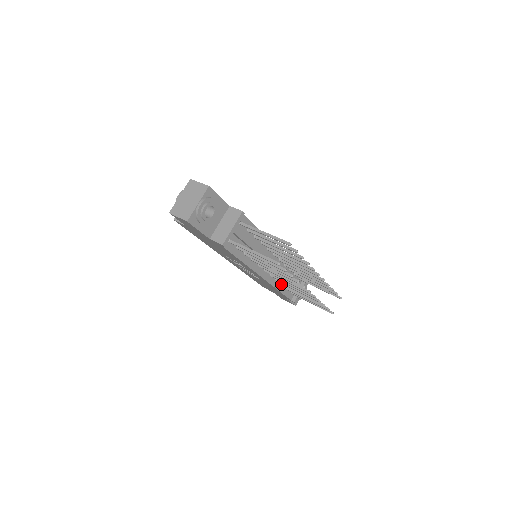
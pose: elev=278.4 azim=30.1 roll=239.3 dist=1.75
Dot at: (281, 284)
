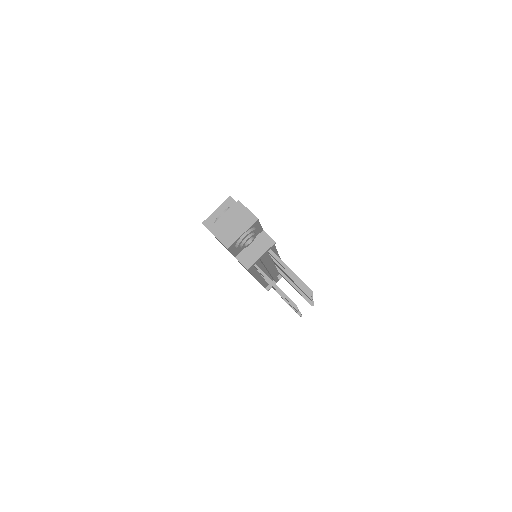
Dot at: occluded
